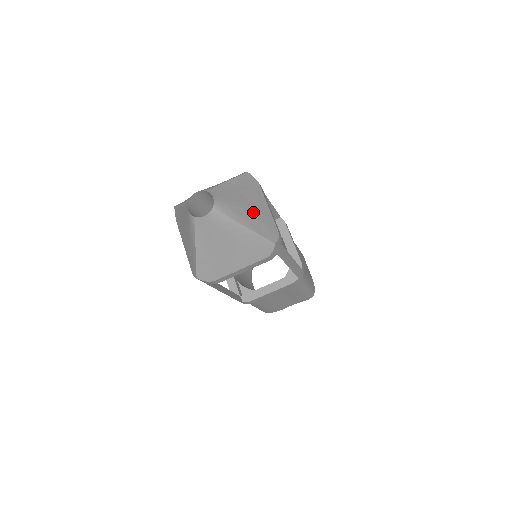
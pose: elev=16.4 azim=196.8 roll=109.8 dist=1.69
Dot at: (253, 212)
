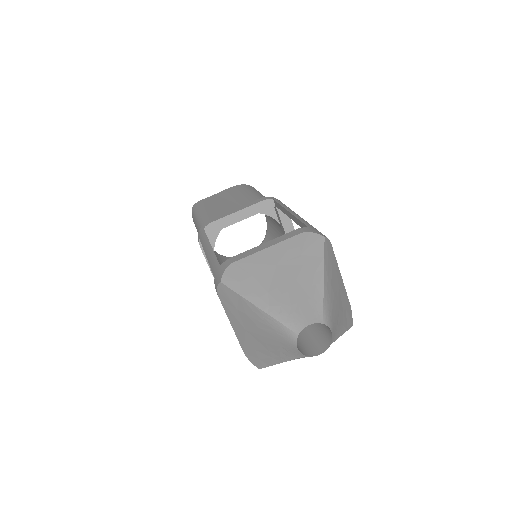
Dot at: (341, 303)
